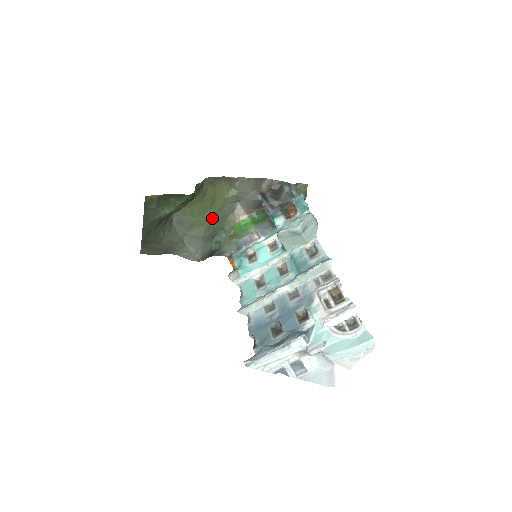
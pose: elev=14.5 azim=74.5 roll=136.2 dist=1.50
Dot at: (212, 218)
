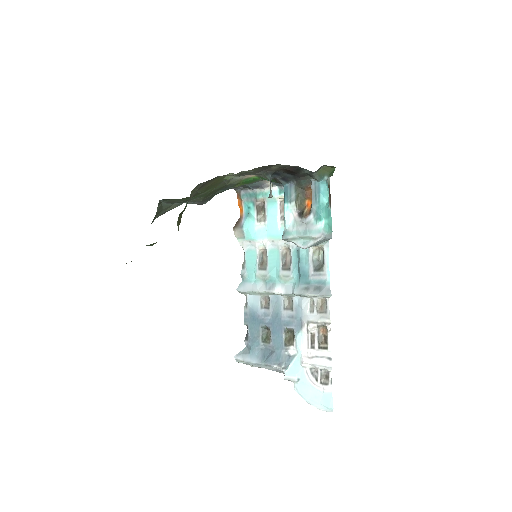
Dot at: (210, 192)
